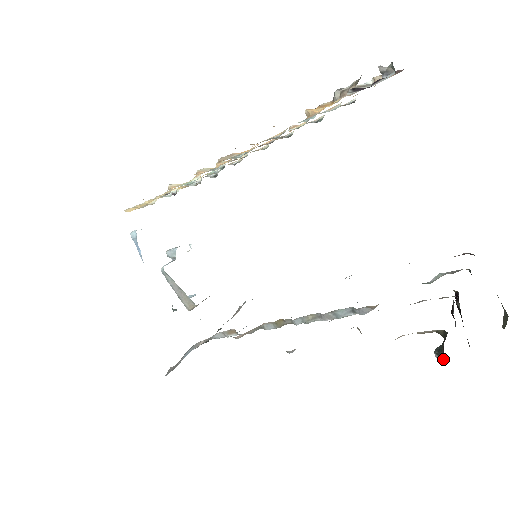
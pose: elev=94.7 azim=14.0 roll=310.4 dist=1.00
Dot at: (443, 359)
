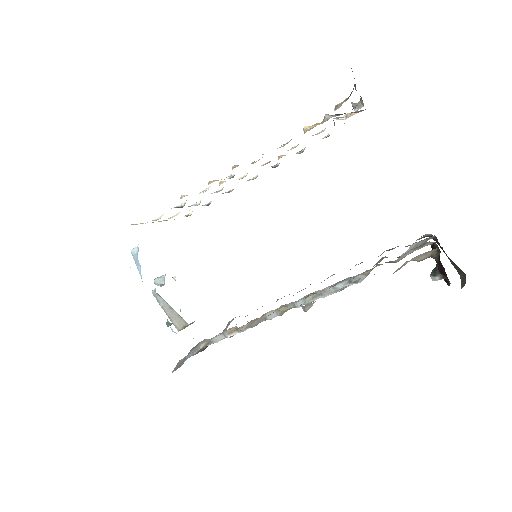
Dot at: (438, 278)
